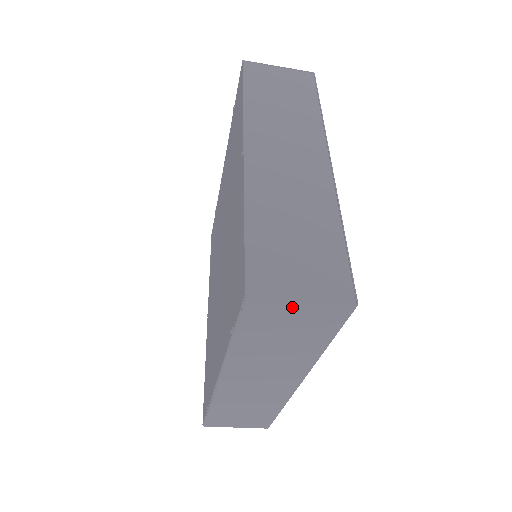
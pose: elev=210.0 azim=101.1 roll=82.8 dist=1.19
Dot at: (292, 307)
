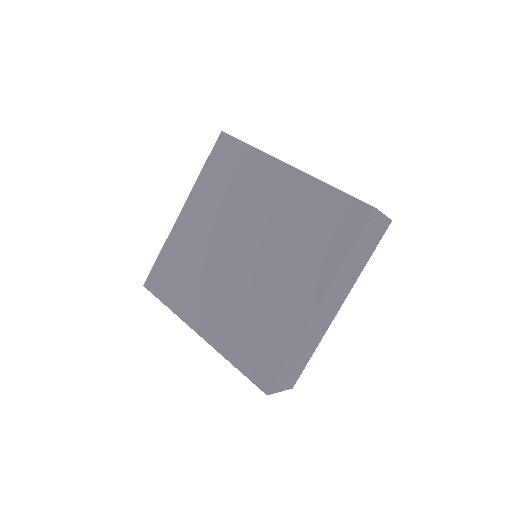
Dot at: (380, 220)
